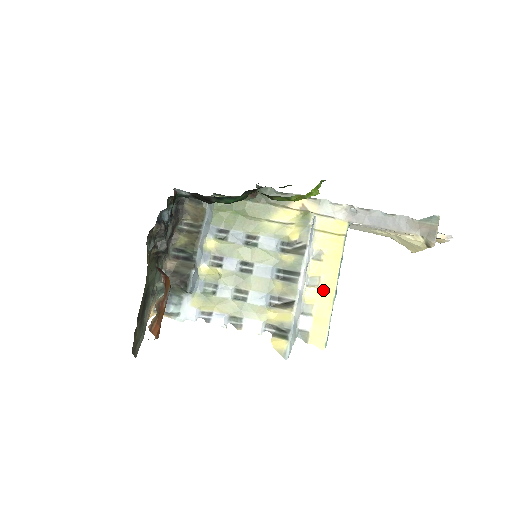
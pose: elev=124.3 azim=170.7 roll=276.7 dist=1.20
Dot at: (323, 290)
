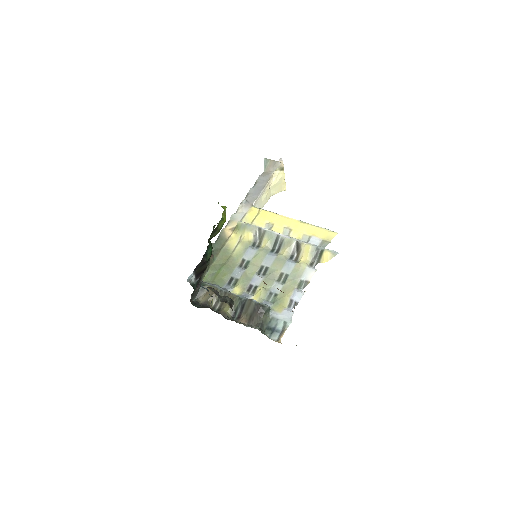
Dot at: (294, 227)
